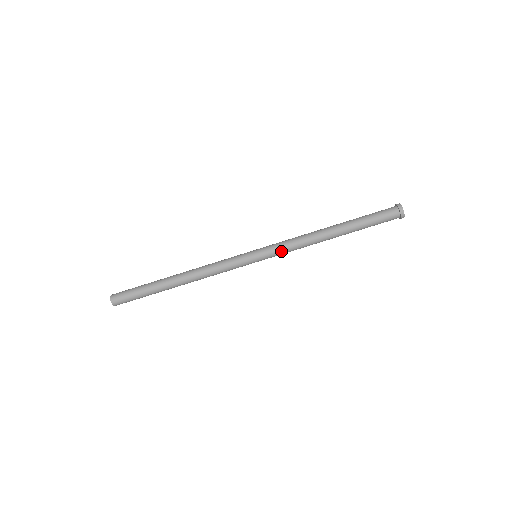
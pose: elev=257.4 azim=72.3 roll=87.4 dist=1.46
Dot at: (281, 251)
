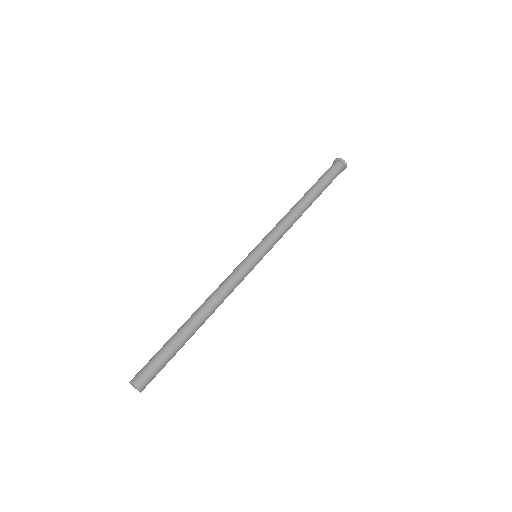
Dot at: (276, 238)
